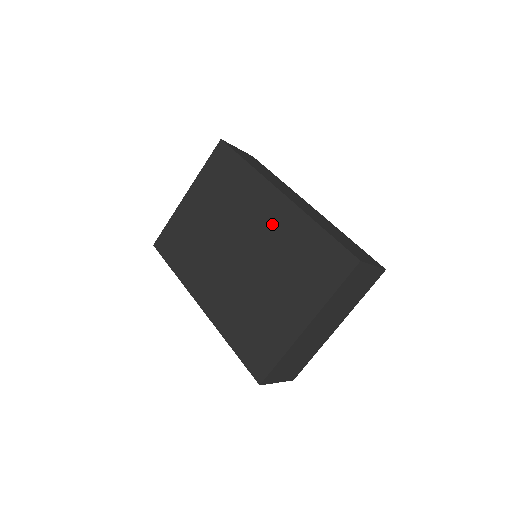
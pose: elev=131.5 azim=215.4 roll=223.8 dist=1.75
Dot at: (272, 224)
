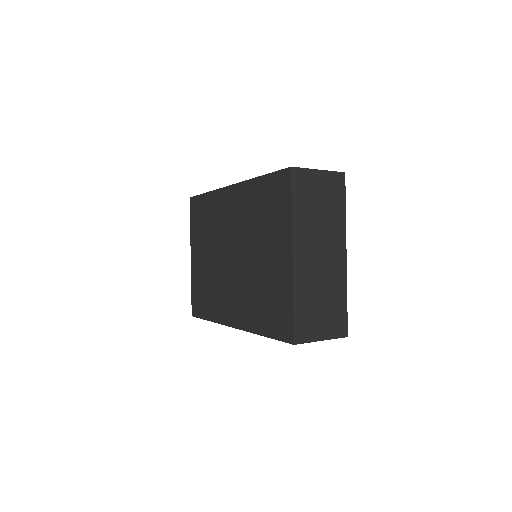
Dot at: (237, 212)
